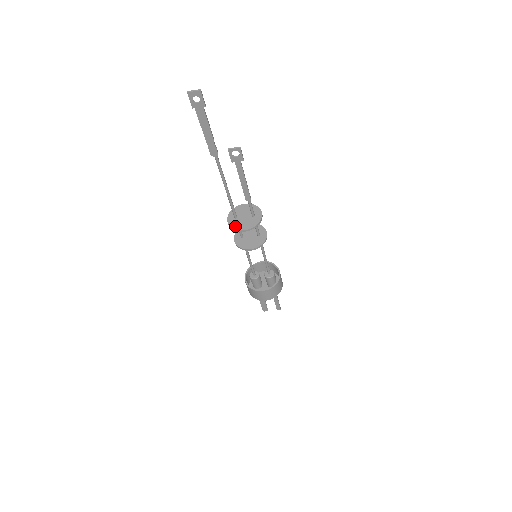
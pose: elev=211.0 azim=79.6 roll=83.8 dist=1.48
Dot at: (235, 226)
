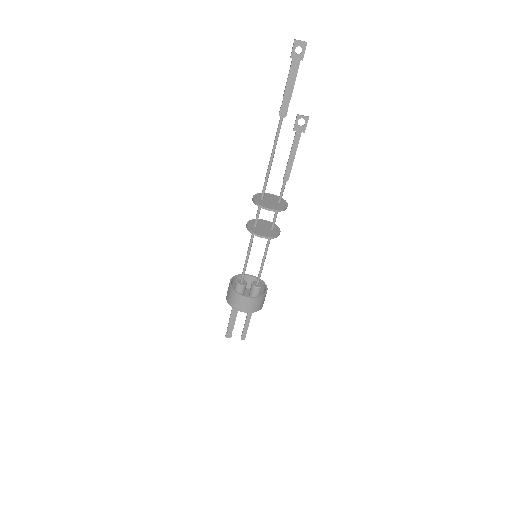
Dot at: (262, 204)
